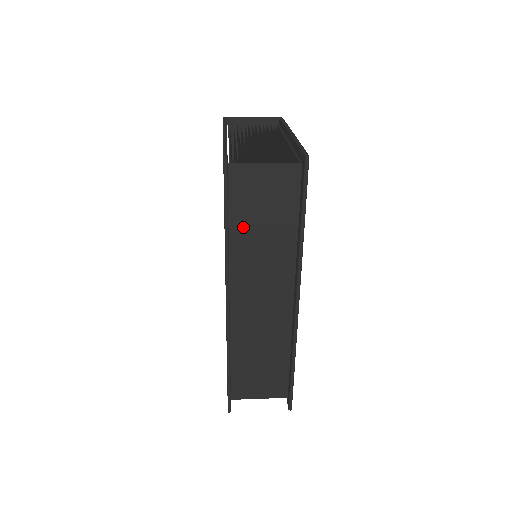
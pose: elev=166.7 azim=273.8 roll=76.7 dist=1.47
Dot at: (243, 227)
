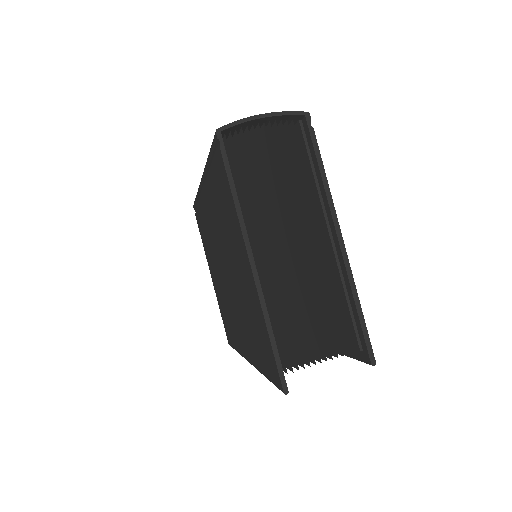
Dot at: occluded
